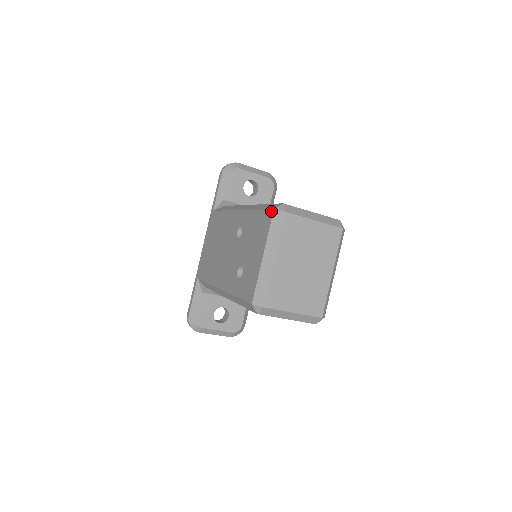
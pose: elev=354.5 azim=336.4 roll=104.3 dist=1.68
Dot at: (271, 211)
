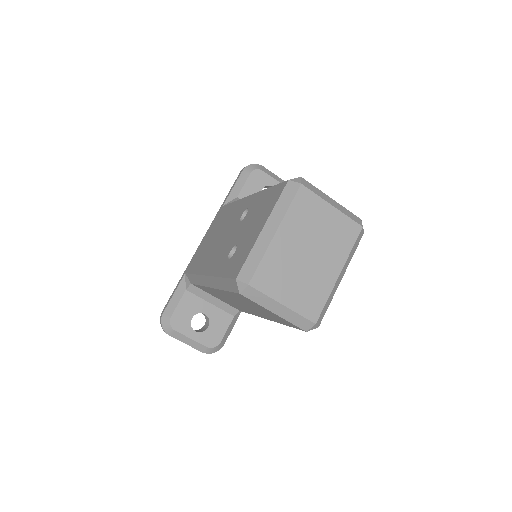
Dot at: (285, 182)
